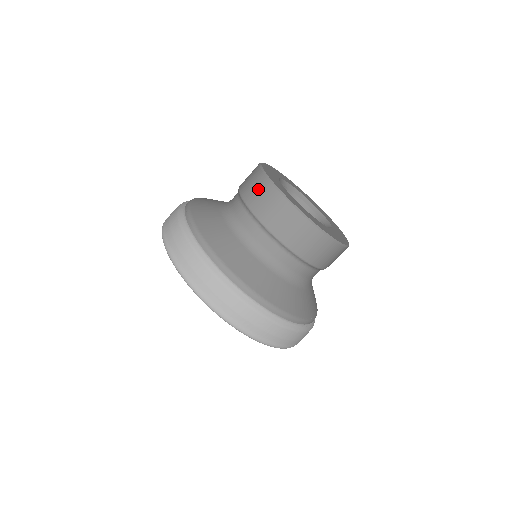
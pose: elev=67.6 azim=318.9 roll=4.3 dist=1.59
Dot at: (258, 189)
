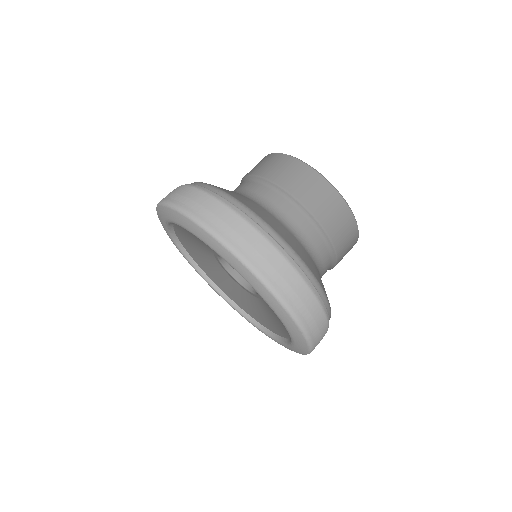
Dot at: (296, 173)
